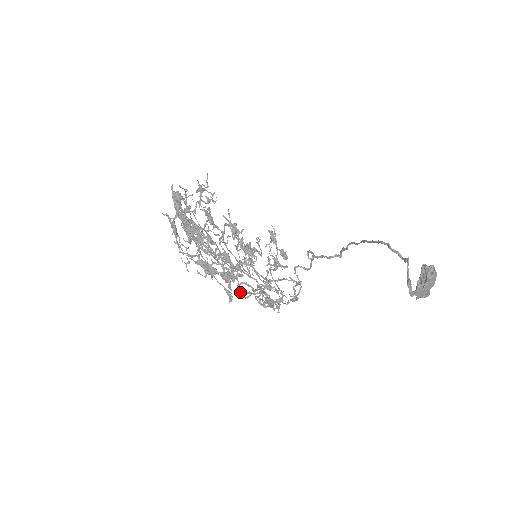
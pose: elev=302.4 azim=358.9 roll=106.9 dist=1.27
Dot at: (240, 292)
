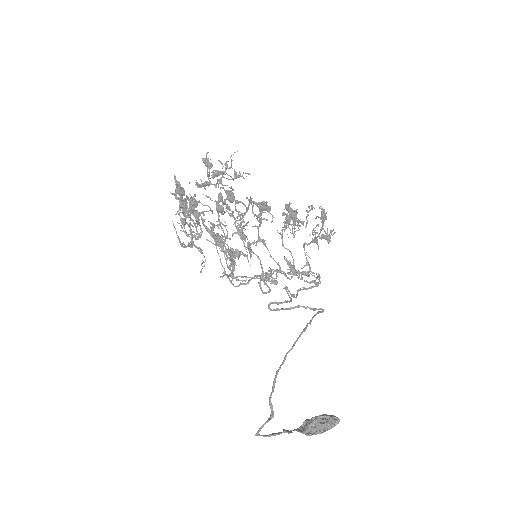
Dot at: occluded
